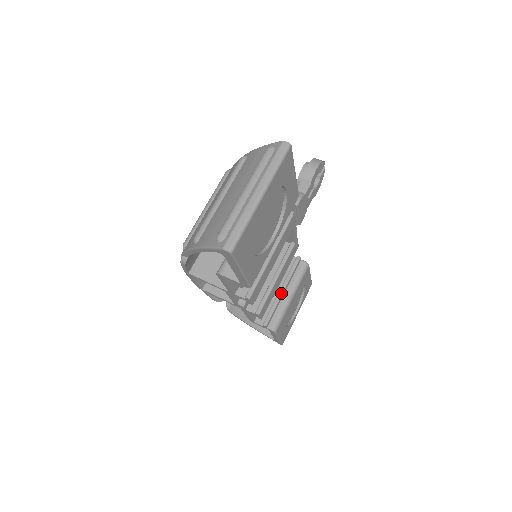
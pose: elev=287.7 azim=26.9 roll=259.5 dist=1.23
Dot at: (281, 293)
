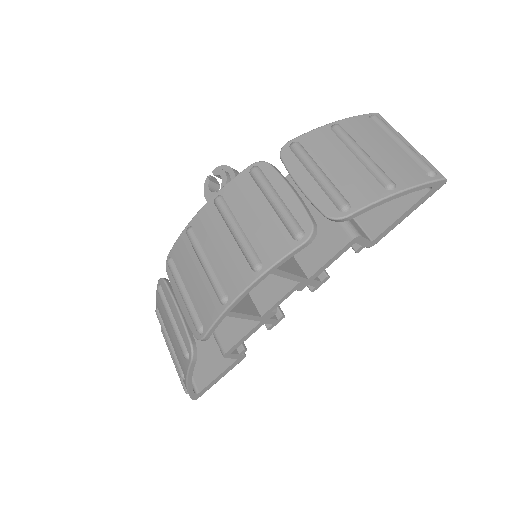
Dot at: occluded
